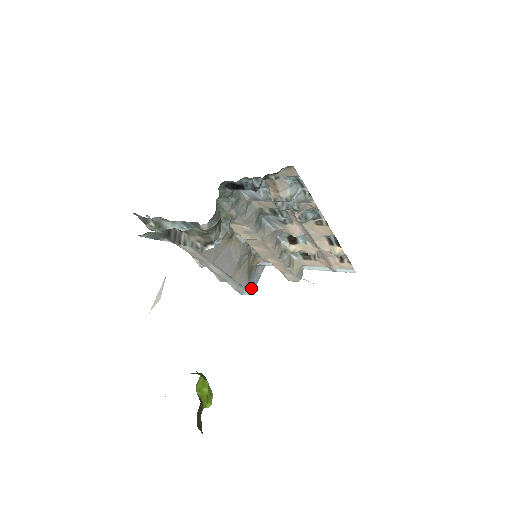
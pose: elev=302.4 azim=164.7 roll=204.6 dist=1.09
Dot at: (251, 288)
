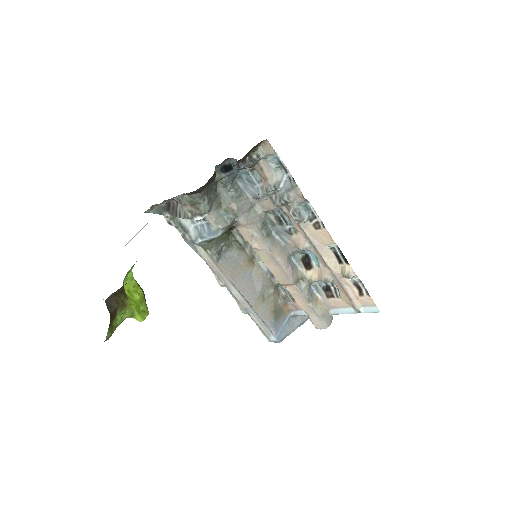
Dot at: (279, 334)
